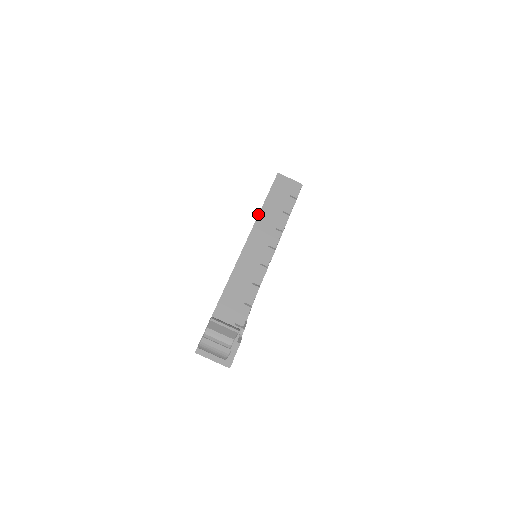
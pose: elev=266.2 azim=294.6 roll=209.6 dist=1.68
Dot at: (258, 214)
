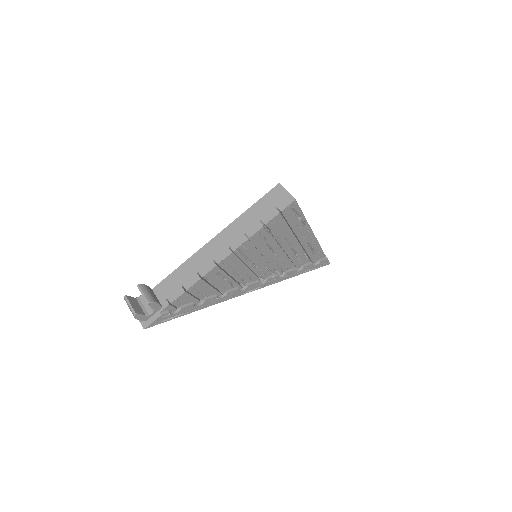
Dot at: occluded
